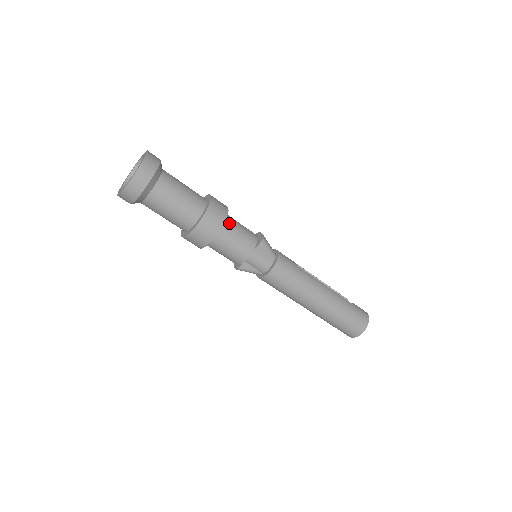
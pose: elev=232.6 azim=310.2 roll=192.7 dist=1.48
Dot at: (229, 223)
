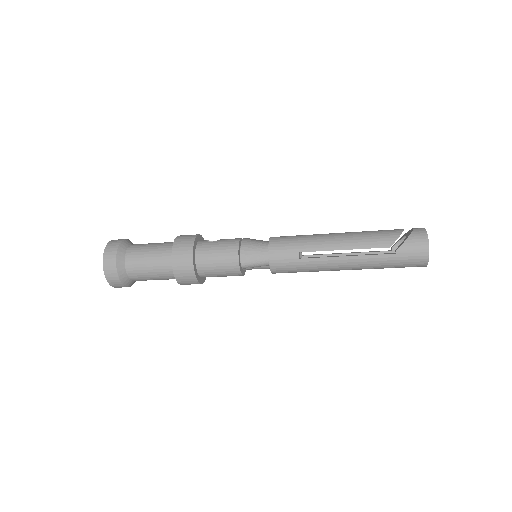
Dot at: (204, 270)
